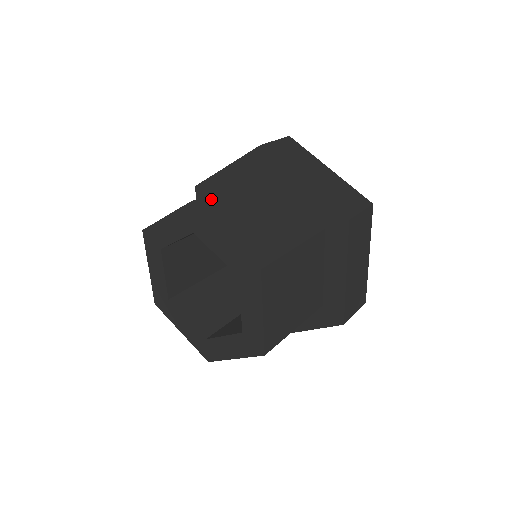
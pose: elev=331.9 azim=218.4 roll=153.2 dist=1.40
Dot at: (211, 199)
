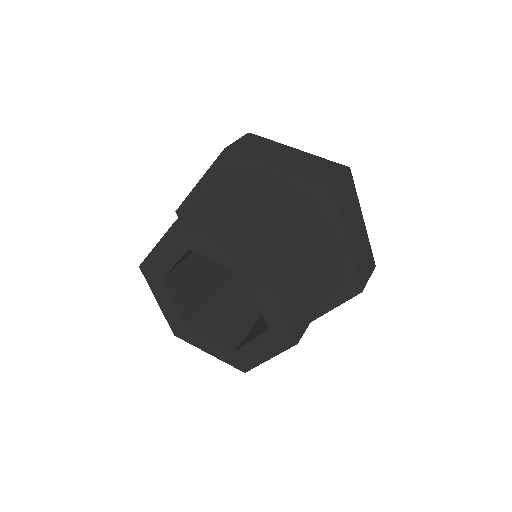
Dot at: (279, 252)
